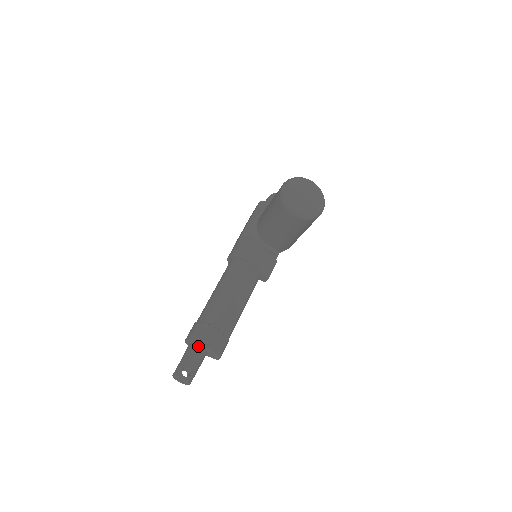
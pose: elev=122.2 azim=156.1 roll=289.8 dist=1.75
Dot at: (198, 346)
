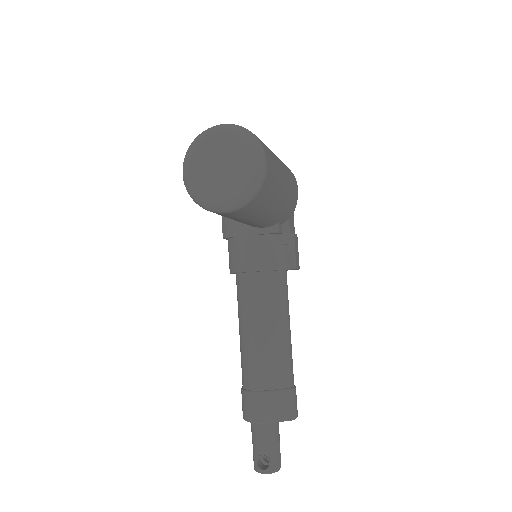
Dot at: (258, 423)
